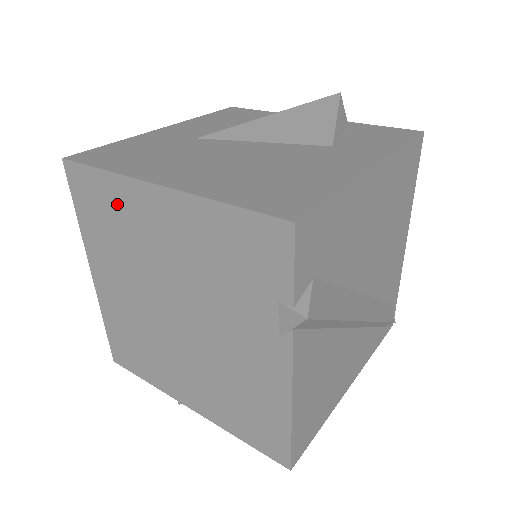
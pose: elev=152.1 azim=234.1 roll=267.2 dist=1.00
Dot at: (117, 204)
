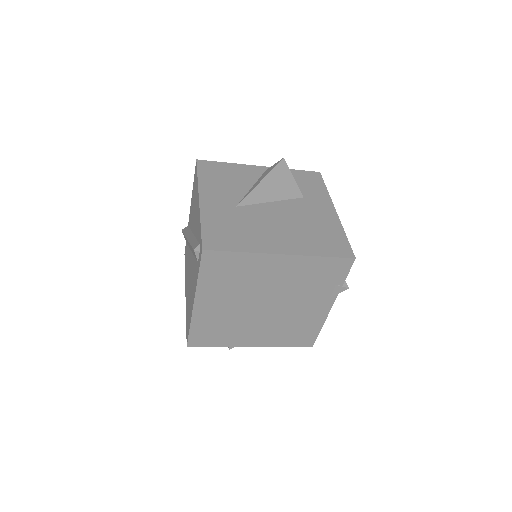
Dot at: (244, 266)
